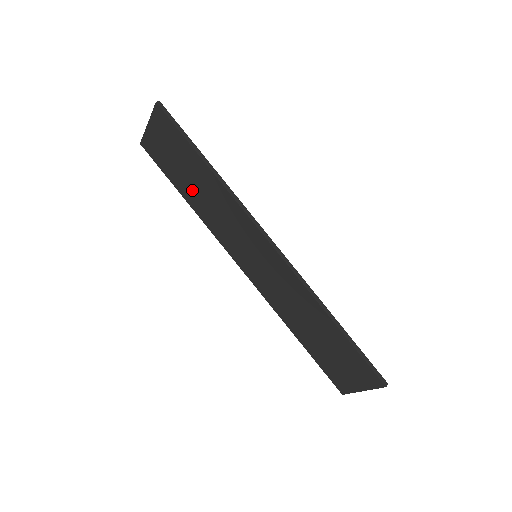
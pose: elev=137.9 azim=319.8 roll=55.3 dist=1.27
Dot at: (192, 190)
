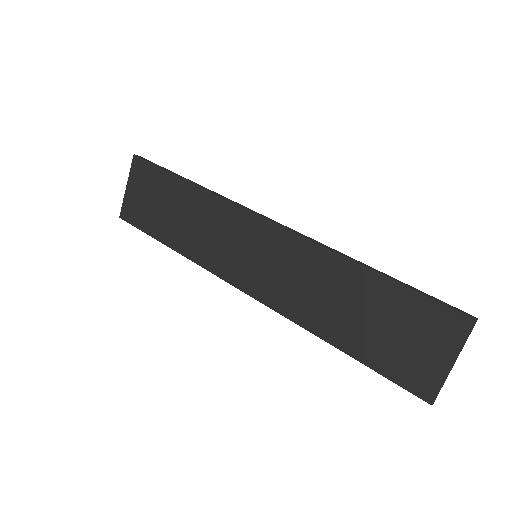
Dot at: (175, 226)
